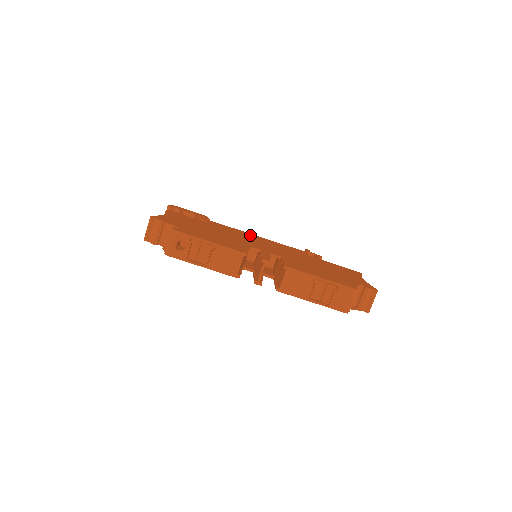
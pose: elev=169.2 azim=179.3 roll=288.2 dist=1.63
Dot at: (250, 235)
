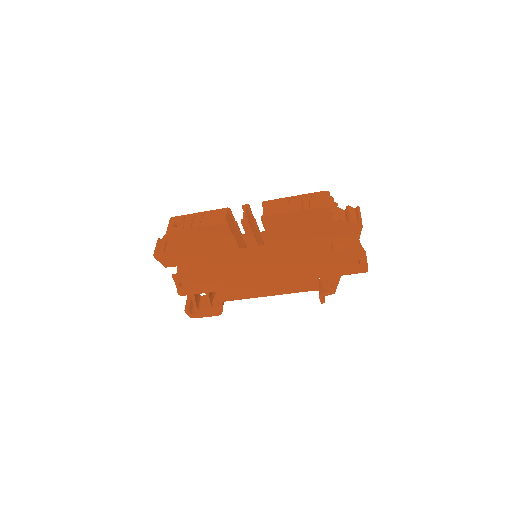
Dot at: occluded
